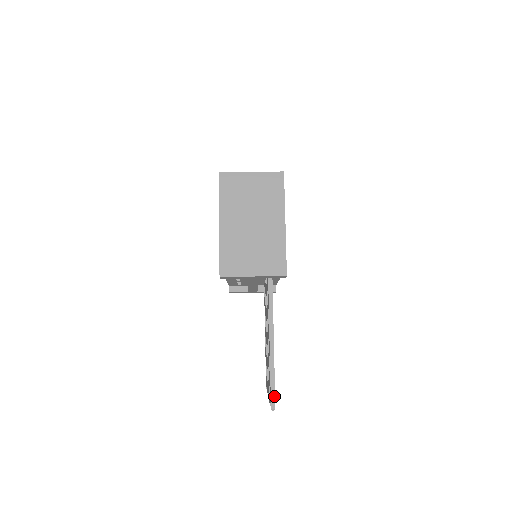
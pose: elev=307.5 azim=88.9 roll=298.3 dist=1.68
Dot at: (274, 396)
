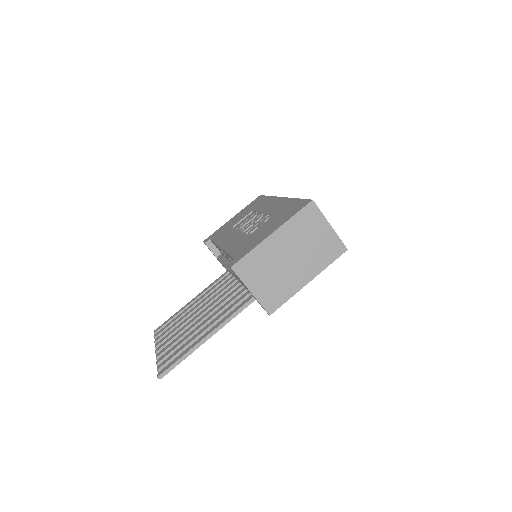
Dot at: (169, 371)
